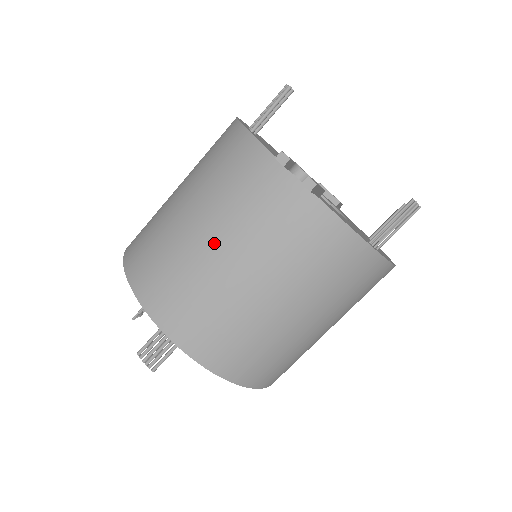
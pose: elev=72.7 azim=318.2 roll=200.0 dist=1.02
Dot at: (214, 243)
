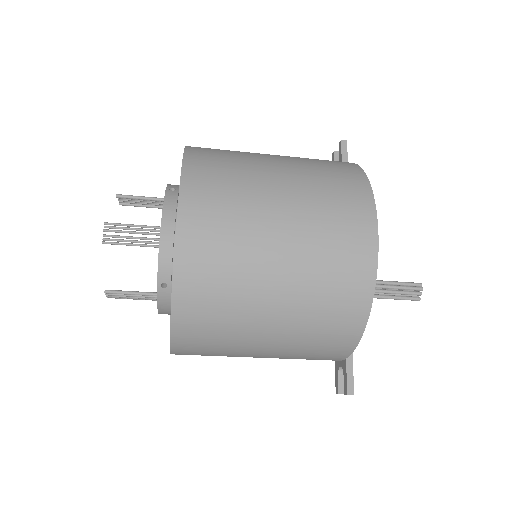
Dot at: (262, 356)
